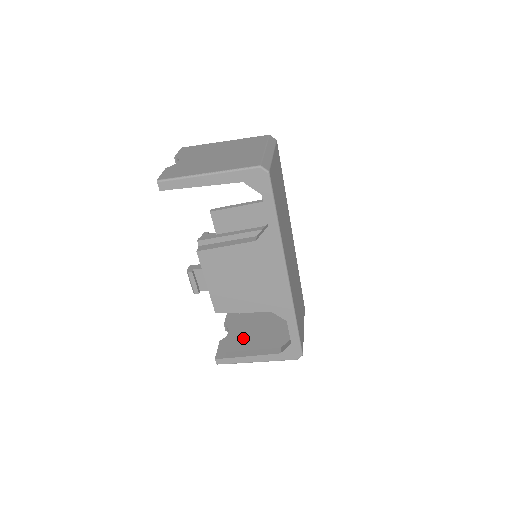
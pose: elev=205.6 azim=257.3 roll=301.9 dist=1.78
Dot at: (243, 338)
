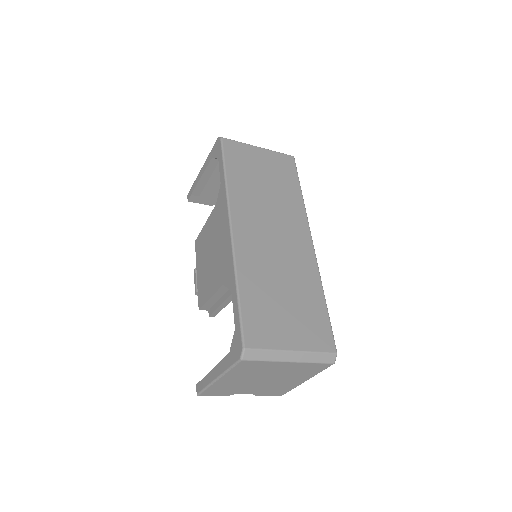
Dot at: occluded
